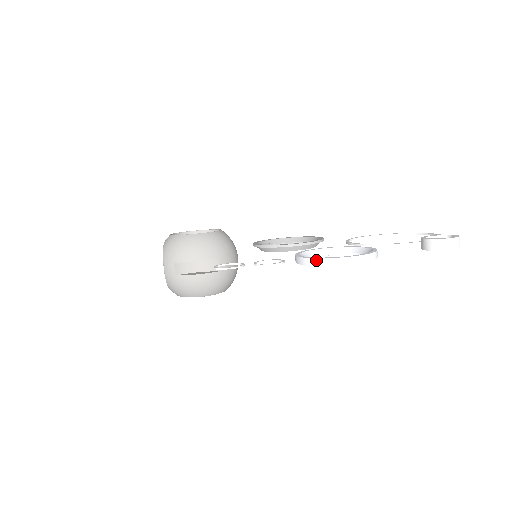
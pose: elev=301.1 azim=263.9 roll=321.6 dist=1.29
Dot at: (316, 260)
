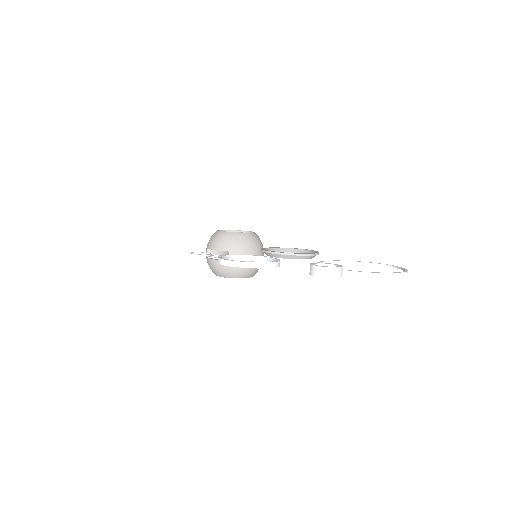
Dot at: (218, 259)
